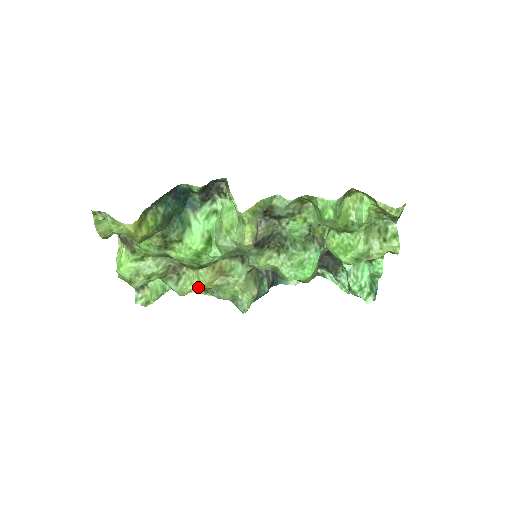
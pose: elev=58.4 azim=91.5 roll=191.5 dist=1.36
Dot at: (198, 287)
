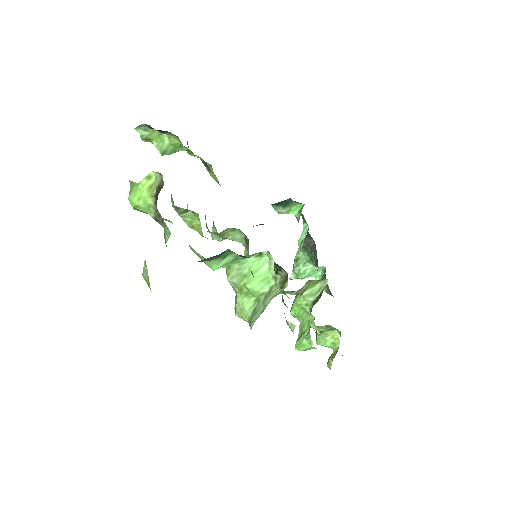
Dot at: (193, 229)
